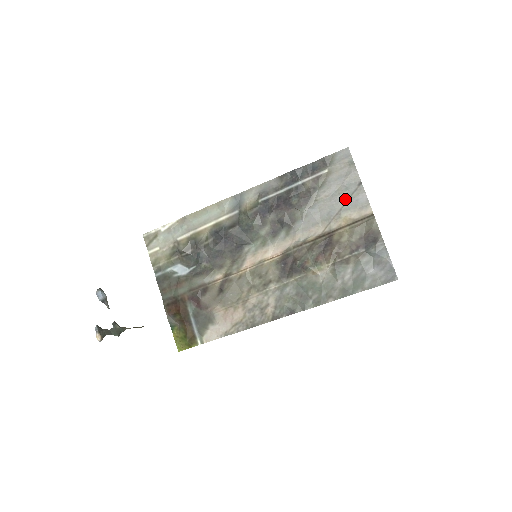
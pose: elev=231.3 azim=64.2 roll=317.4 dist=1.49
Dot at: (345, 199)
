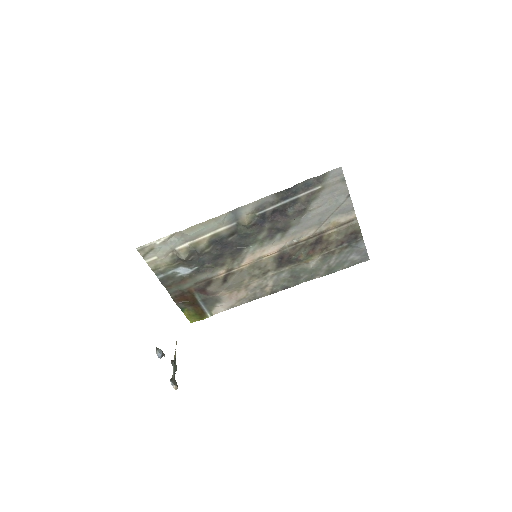
Dot at: (335, 208)
